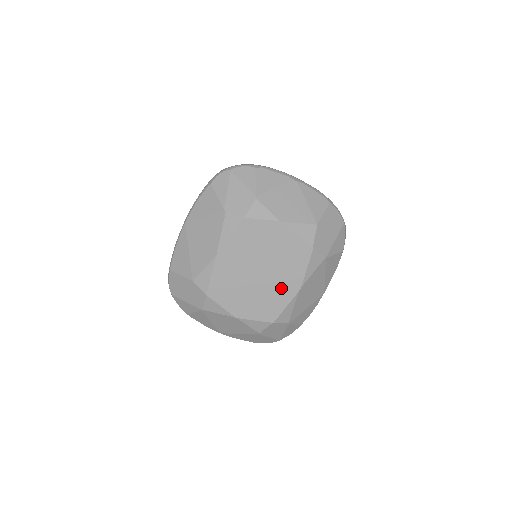
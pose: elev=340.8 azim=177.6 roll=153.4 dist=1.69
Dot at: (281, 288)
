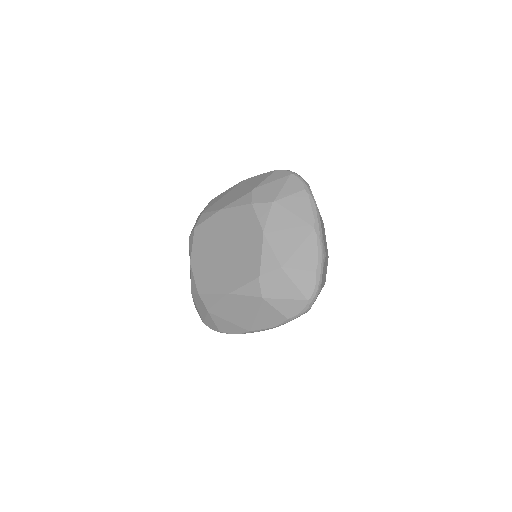
Dot at: (222, 278)
